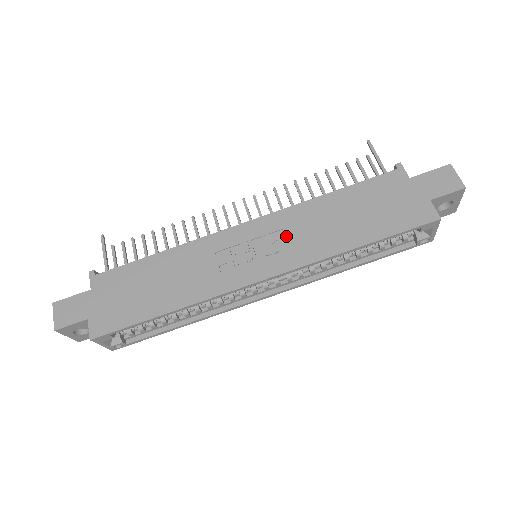
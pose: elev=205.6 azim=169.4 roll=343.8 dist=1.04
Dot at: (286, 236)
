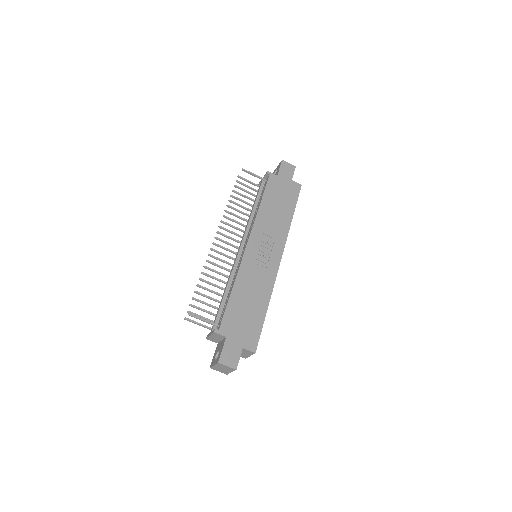
Dot at: (268, 235)
